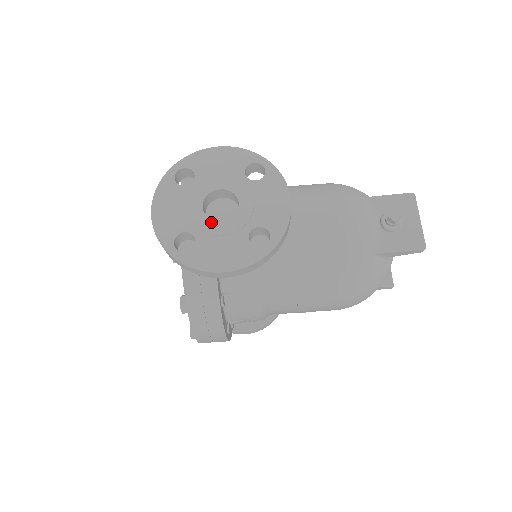
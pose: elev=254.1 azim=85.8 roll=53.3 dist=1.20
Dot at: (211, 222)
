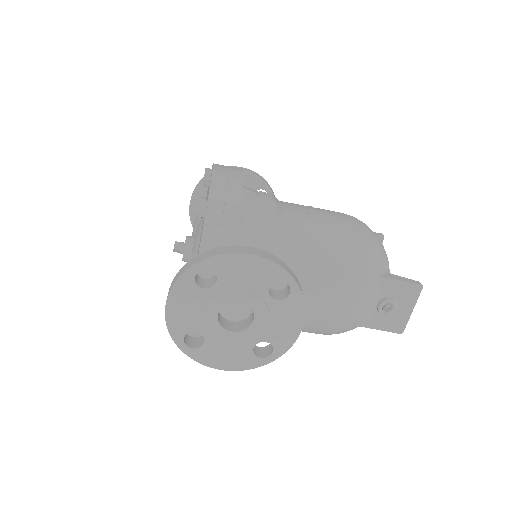
Dot at: (223, 330)
